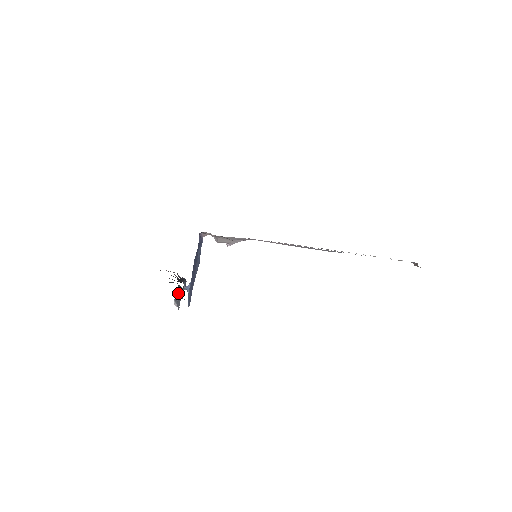
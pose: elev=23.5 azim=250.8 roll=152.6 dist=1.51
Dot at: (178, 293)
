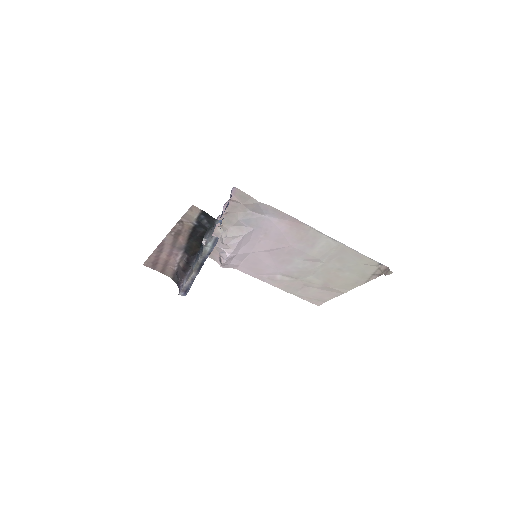
Dot at: (208, 231)
